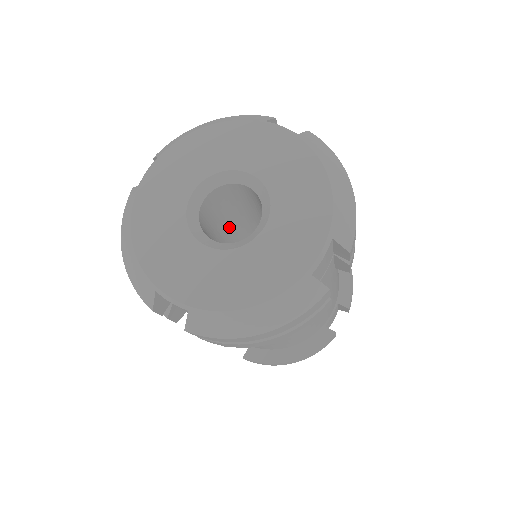
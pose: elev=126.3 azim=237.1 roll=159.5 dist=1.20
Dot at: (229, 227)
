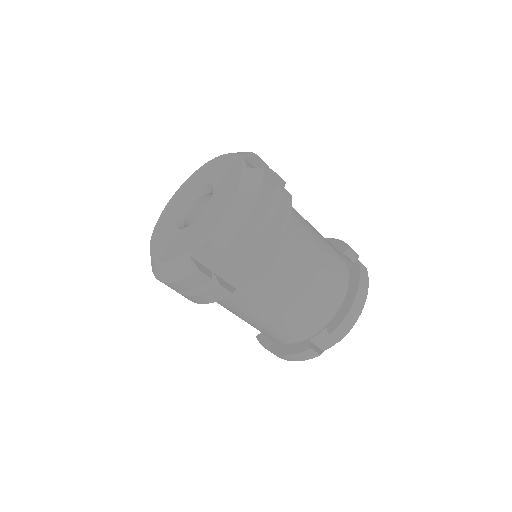
Dot at: occluded
